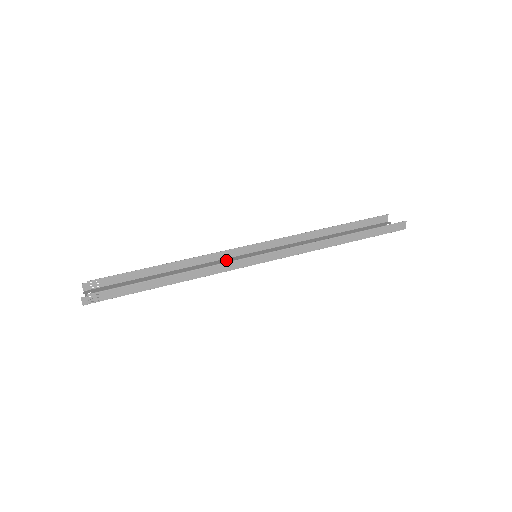
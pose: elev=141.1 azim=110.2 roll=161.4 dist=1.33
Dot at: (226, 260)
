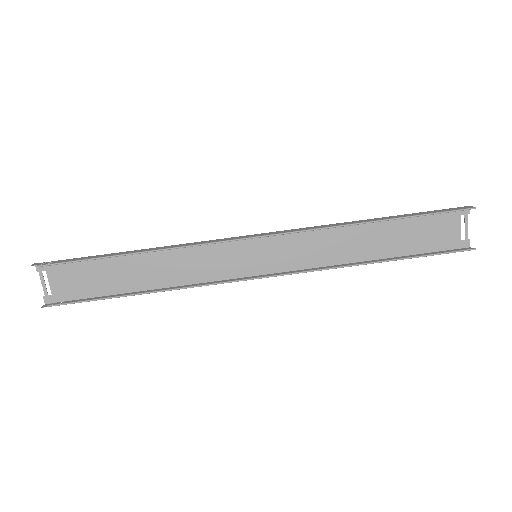
Dot at: (217, 246)
